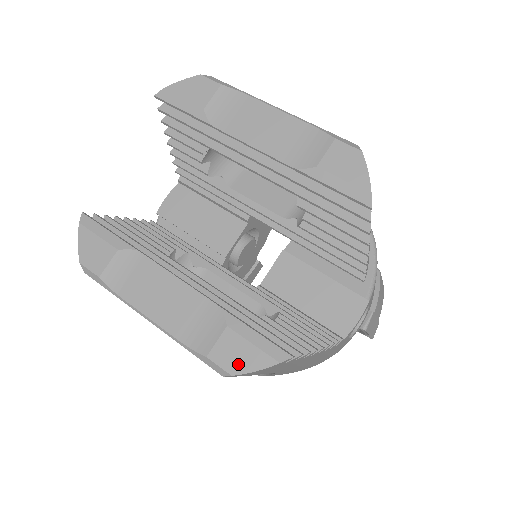
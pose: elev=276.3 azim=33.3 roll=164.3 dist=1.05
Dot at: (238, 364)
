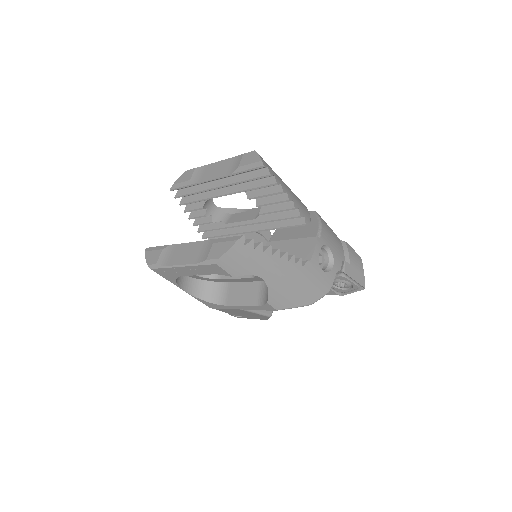
Dot at: (220, 253)
